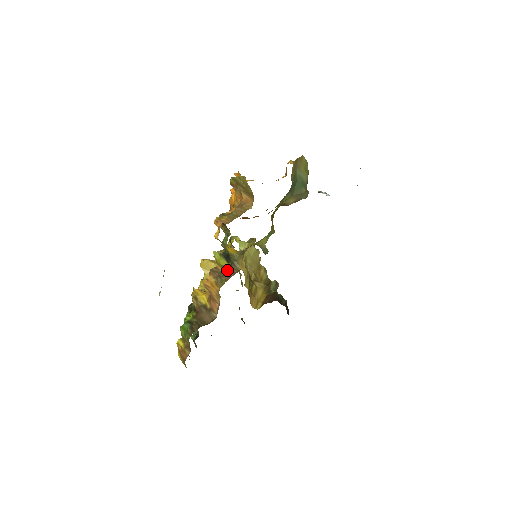
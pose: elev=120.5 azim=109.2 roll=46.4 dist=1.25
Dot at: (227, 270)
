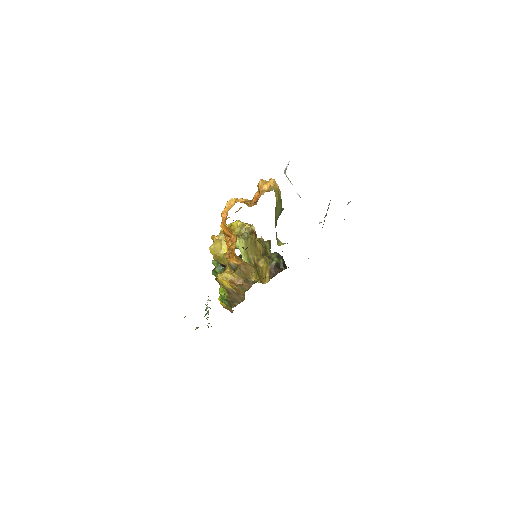
Dot at: occluded
